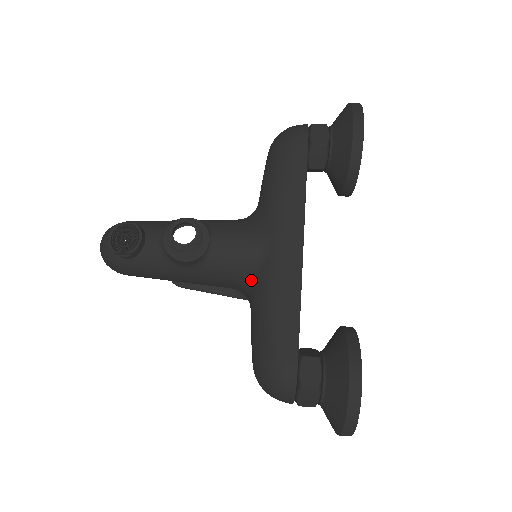
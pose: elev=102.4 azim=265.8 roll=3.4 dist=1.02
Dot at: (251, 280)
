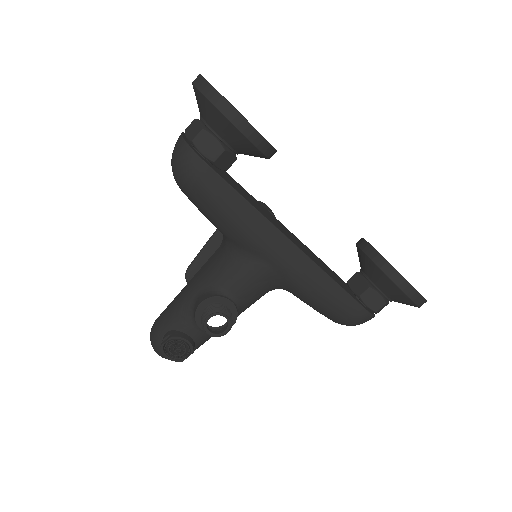
Dot at: (280, 288)
